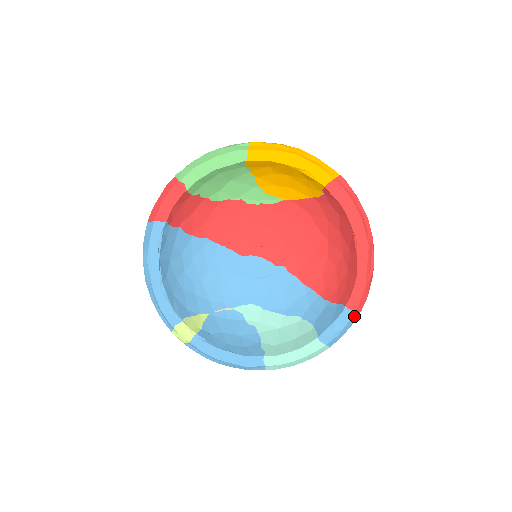
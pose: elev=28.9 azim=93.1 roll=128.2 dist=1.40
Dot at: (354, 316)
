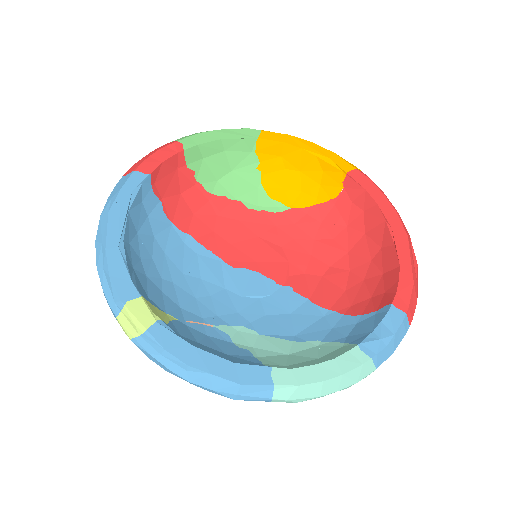
Dot at: (405, 321)
